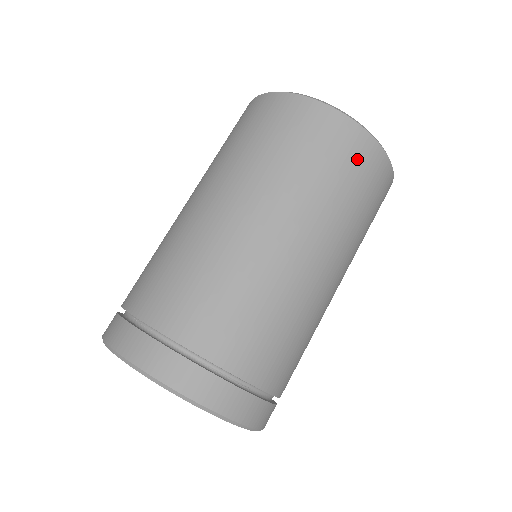
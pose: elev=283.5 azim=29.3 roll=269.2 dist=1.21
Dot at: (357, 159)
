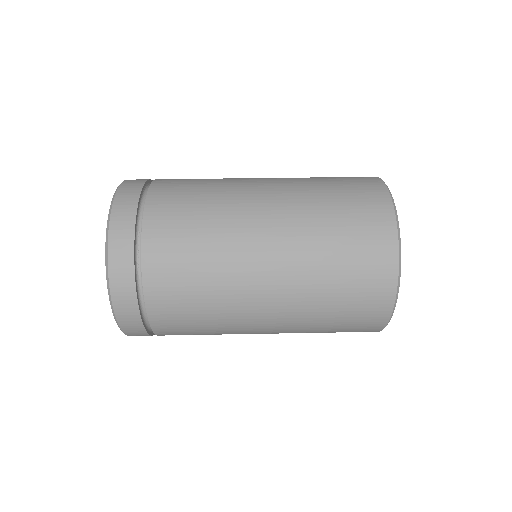
Dot at: (369, 241)
